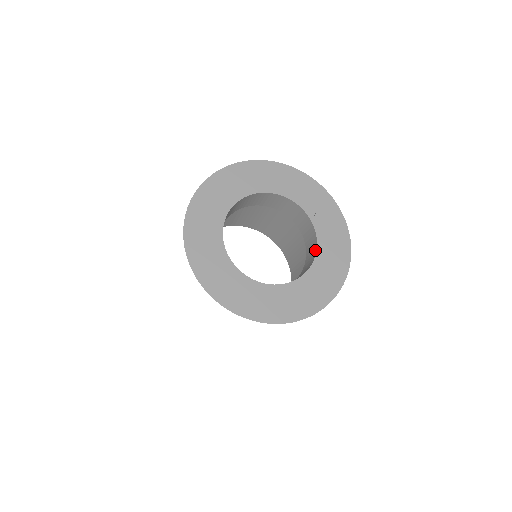
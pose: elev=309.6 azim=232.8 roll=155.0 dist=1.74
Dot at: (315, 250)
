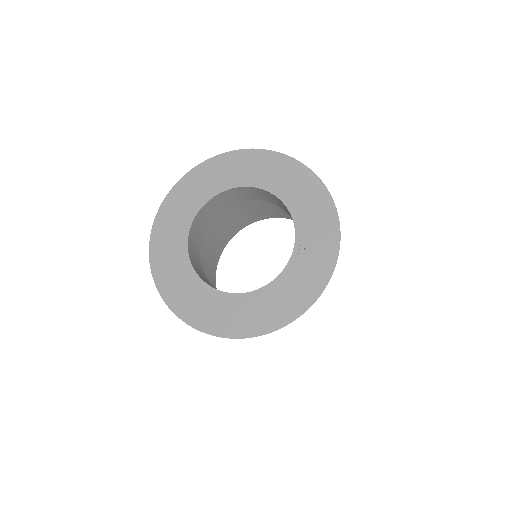
Dot at: (268, 284)
